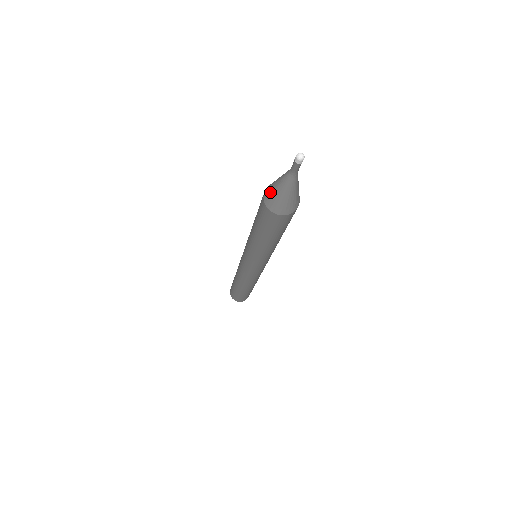
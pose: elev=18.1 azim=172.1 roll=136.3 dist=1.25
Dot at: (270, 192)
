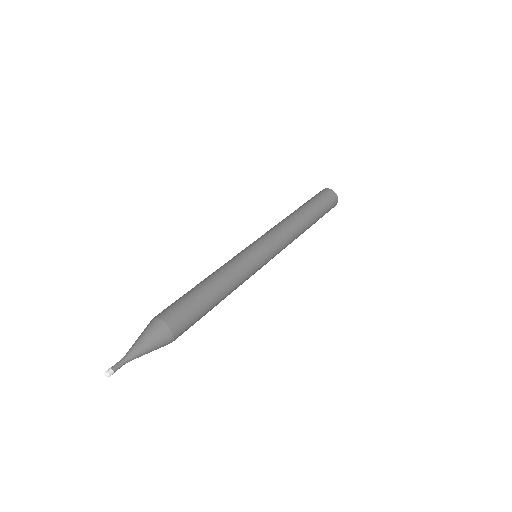
Dot at: (144, 329)
